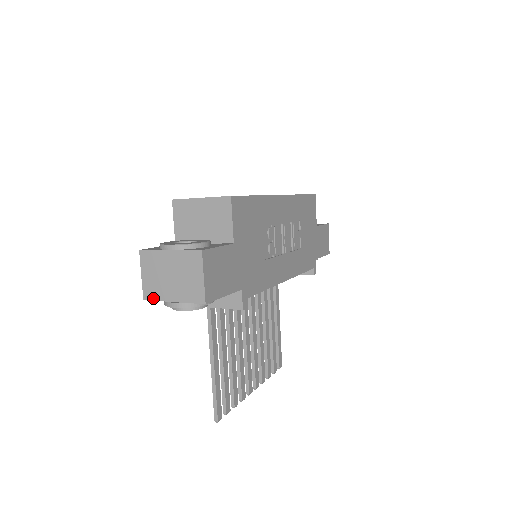
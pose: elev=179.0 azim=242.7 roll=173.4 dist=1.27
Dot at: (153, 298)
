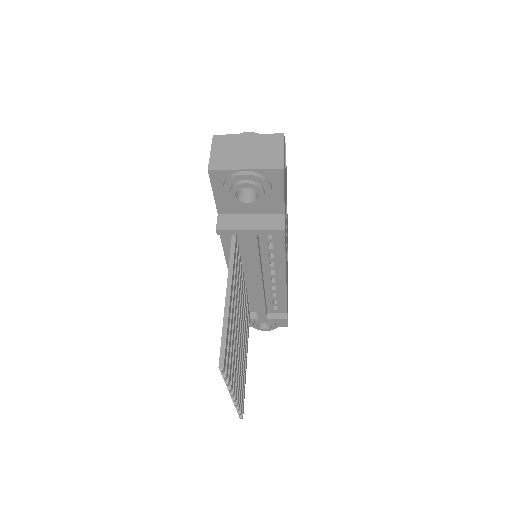
Dot at: (221, 168)
